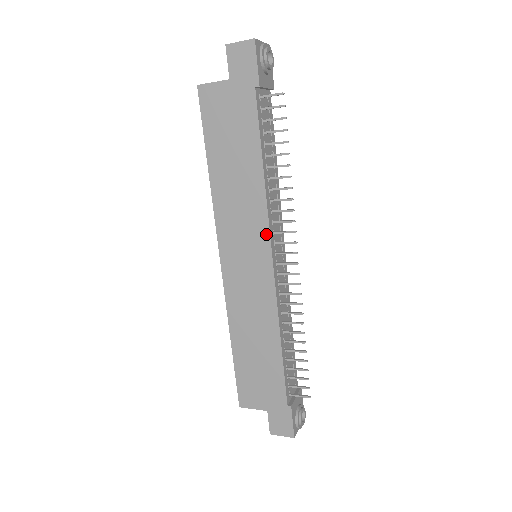
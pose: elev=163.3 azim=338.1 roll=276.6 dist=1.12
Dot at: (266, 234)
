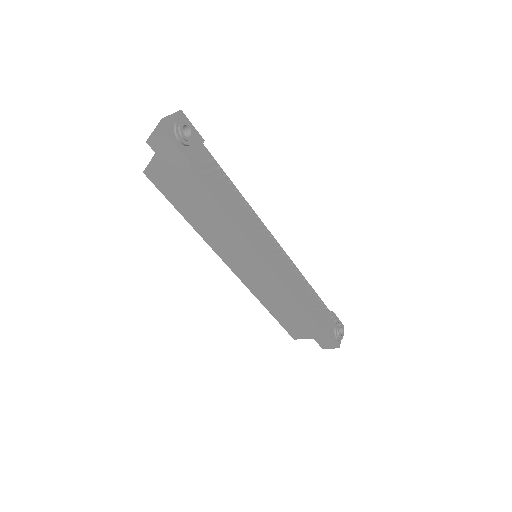
Dot at: (254, 251)
